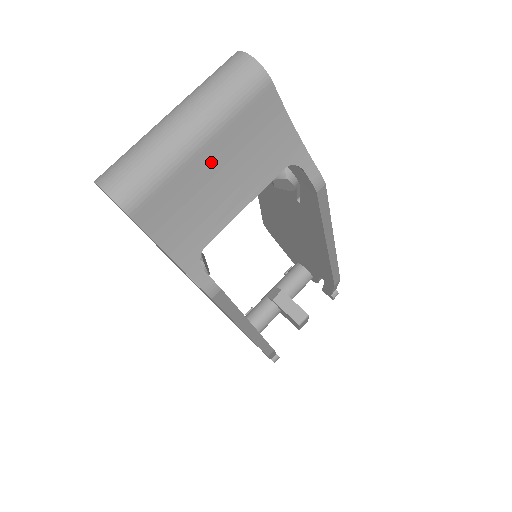
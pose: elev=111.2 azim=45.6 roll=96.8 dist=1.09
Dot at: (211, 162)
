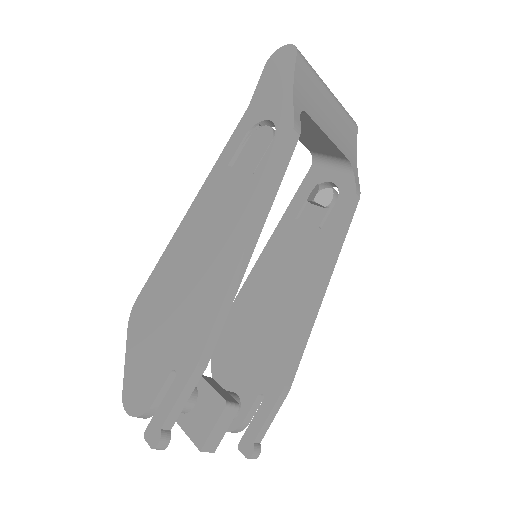
Dot at: (328, 103)
